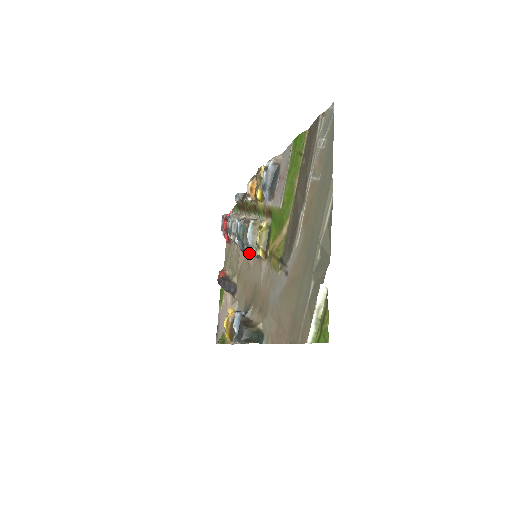
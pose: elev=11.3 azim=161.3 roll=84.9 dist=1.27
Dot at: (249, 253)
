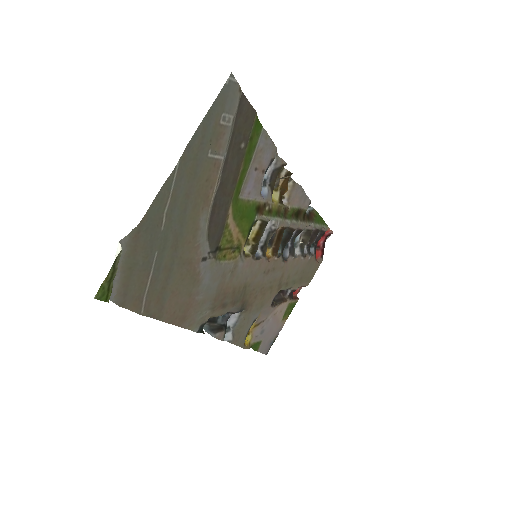
Dot at: (266, 256)
